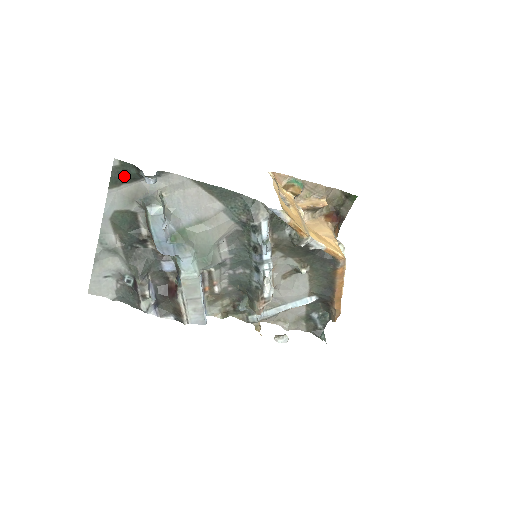
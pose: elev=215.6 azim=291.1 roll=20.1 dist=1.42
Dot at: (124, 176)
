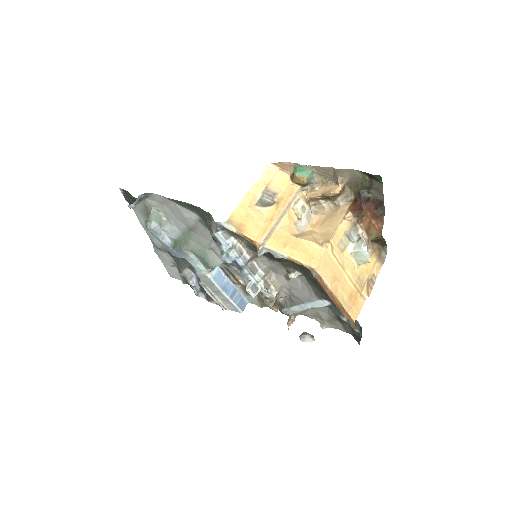
Dot at: (131, 199)
